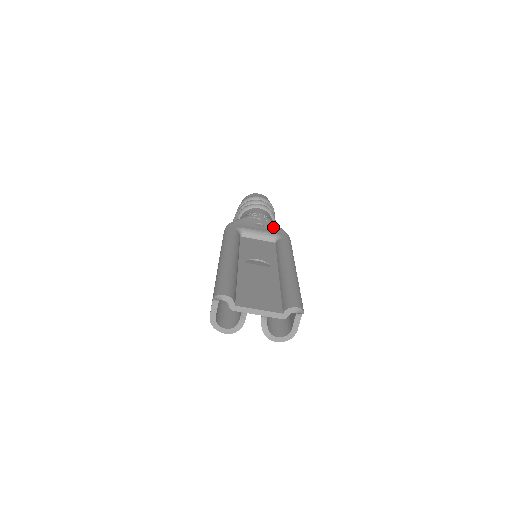
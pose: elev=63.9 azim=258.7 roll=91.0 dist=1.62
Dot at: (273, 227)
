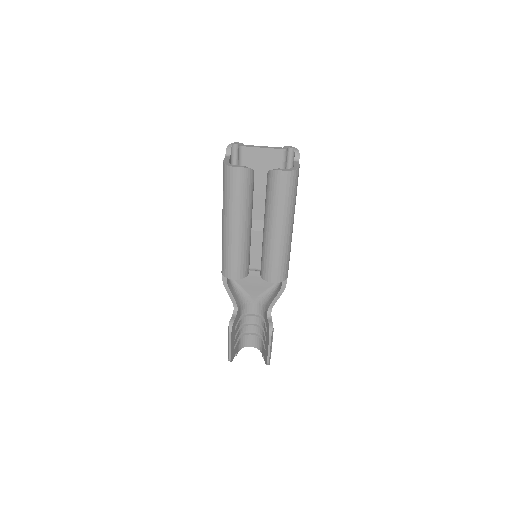
Dot at: occluded
